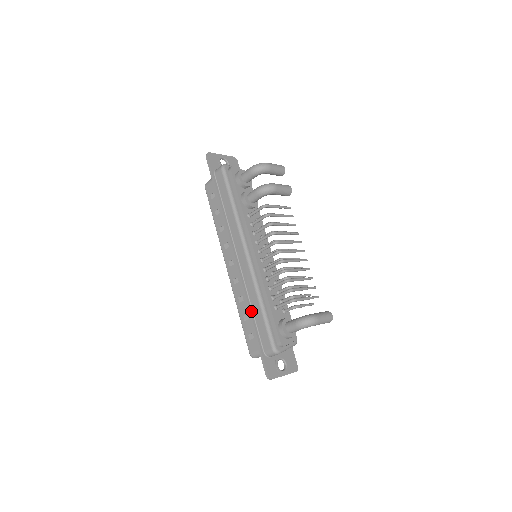
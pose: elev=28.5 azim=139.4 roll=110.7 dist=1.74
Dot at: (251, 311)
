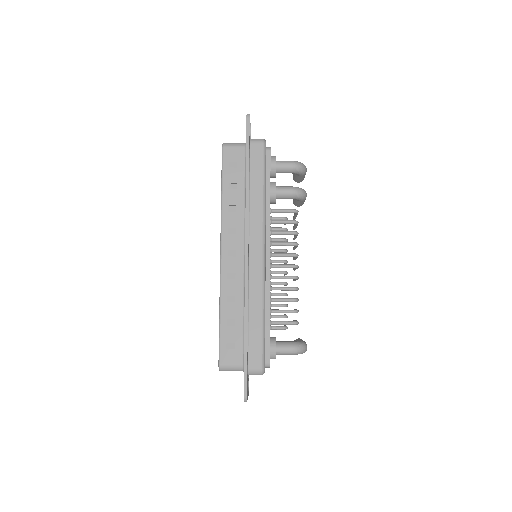
Dot at: (248, 319)
